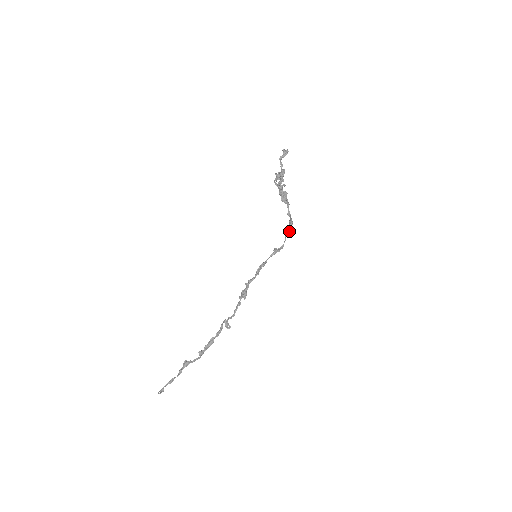
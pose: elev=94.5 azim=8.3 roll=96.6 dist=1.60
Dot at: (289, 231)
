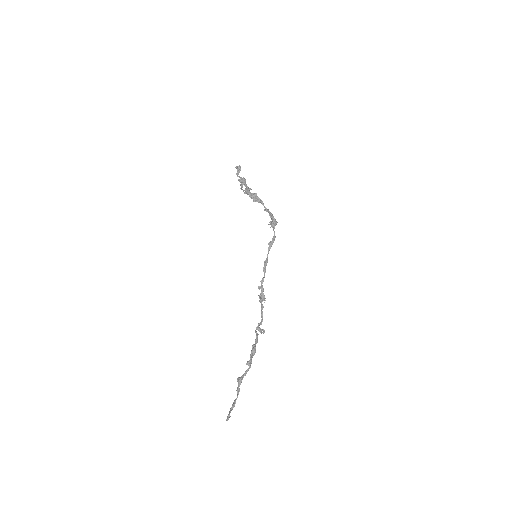
Dot at: (273, 222)
